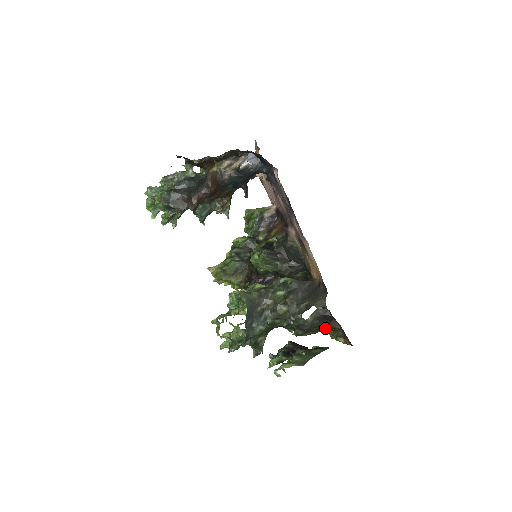
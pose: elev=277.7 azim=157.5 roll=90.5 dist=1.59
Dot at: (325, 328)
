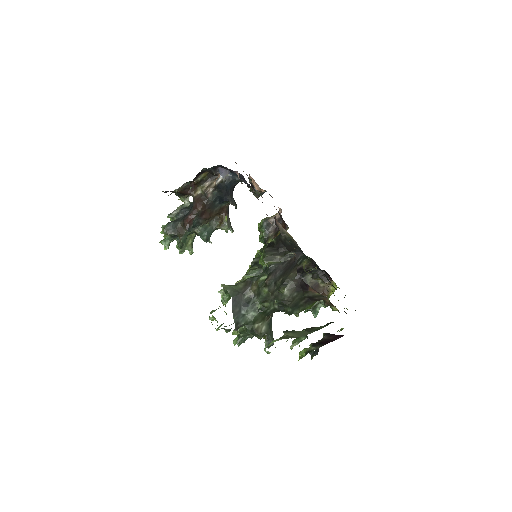
Dot at: (311, 299)
